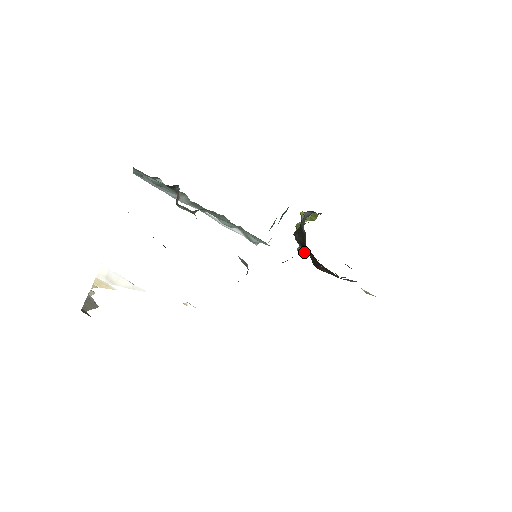
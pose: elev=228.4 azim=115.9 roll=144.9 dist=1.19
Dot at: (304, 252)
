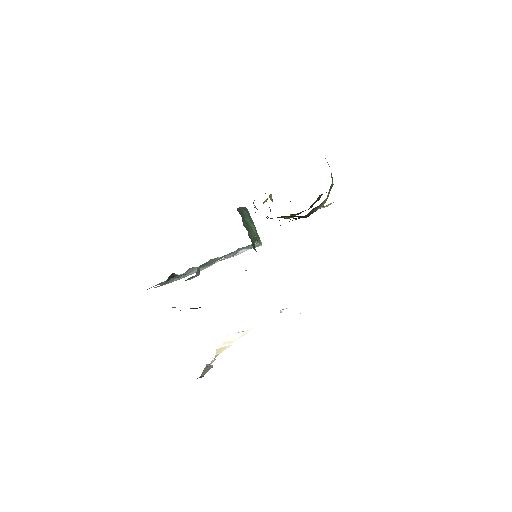
Dot at: occluded
